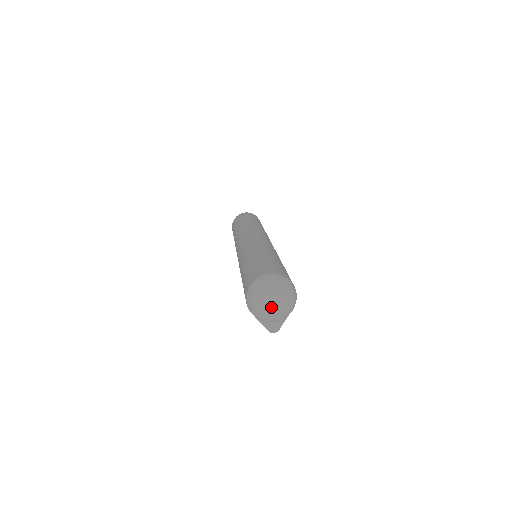
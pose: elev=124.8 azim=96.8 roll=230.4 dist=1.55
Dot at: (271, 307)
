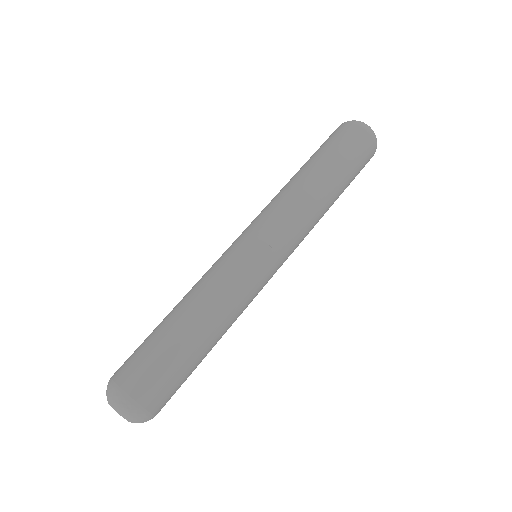
Dot at: occluded
